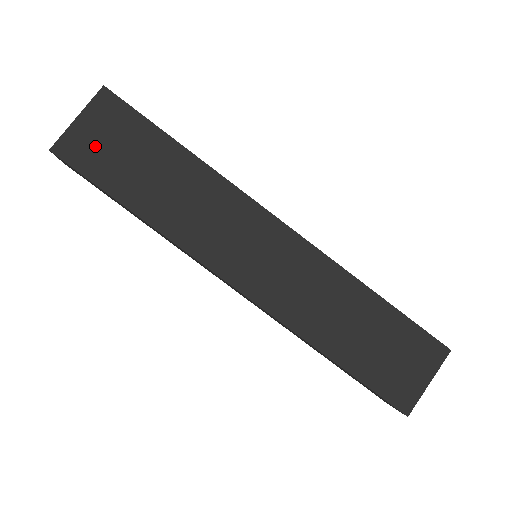
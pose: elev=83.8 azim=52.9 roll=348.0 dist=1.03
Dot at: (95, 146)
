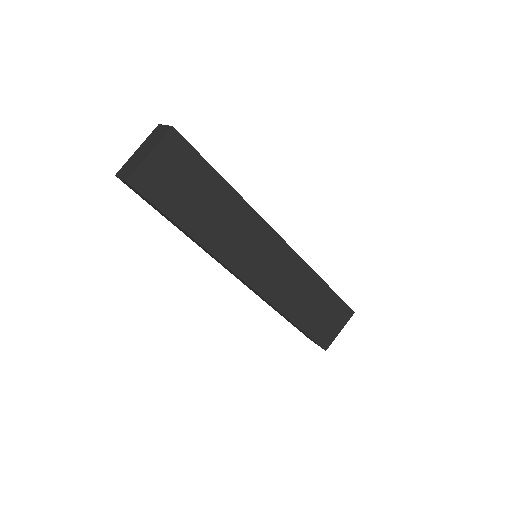
Dot at: (162, 179)
